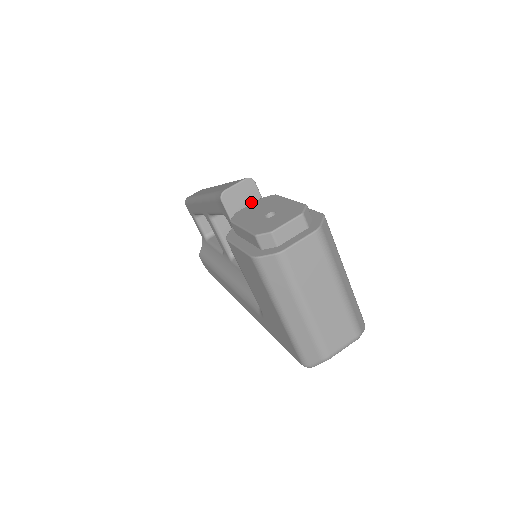
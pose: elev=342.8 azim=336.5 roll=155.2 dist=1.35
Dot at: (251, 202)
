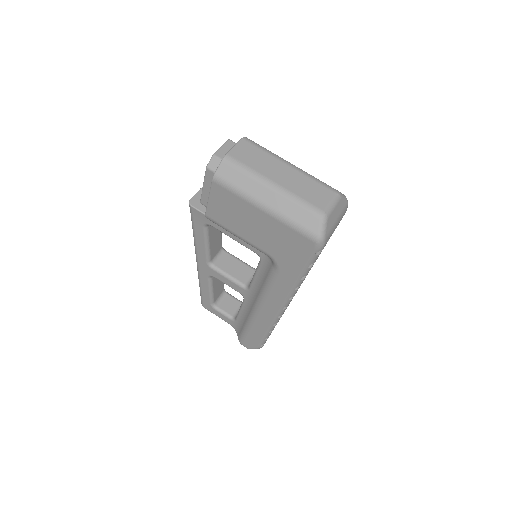
Dot at: occluded
